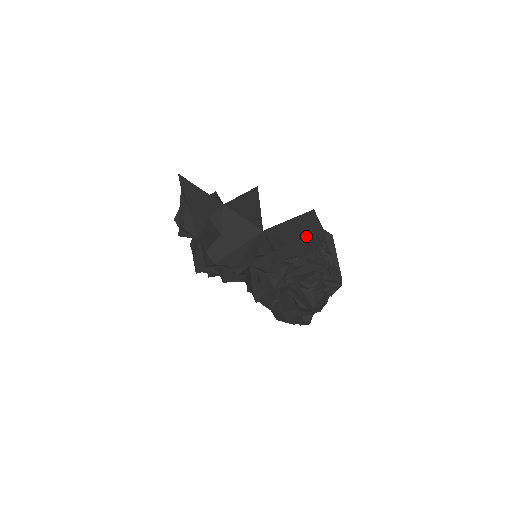
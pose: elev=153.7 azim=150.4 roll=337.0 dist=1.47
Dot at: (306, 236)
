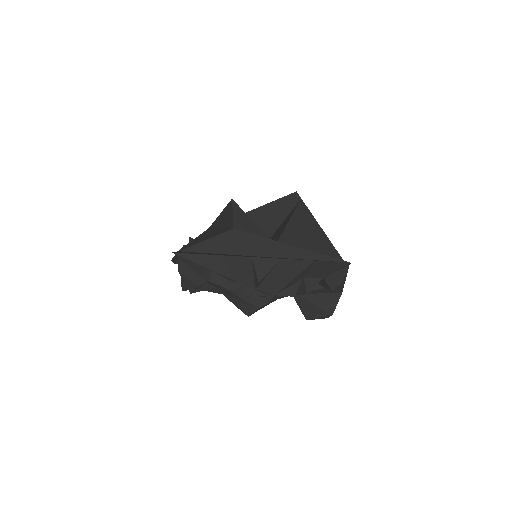
Dot at: occluded
